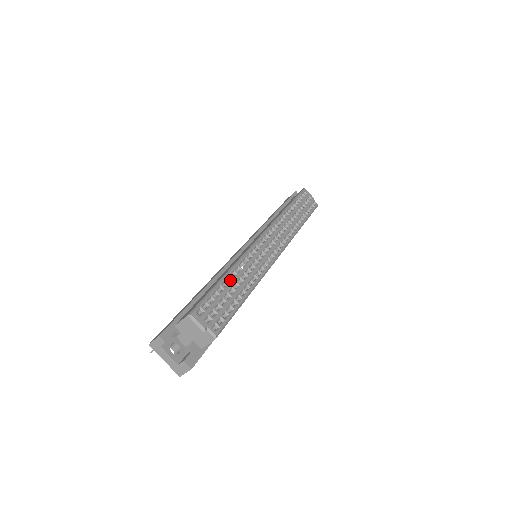
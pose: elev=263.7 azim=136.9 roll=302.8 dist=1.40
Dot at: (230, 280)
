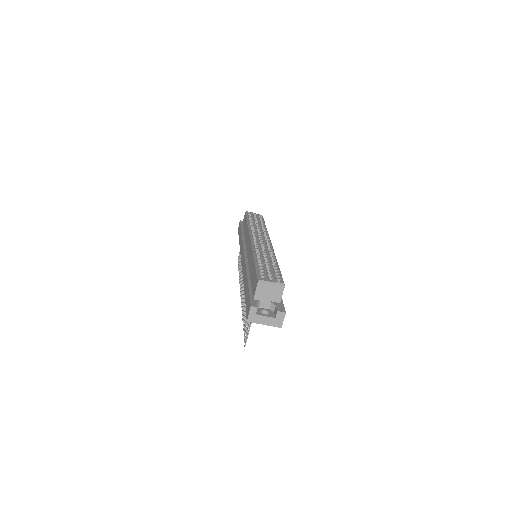
Dot at: (260, 261)
